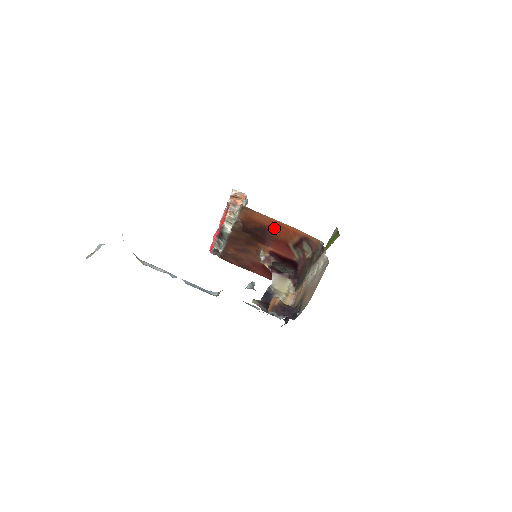
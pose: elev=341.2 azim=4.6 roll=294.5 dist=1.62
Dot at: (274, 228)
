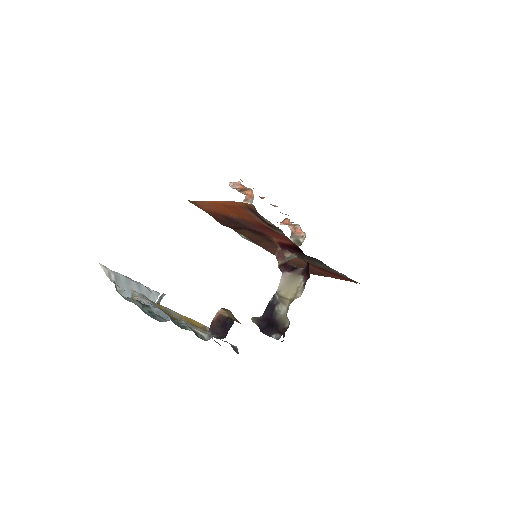
Dot at: (229, 212)
